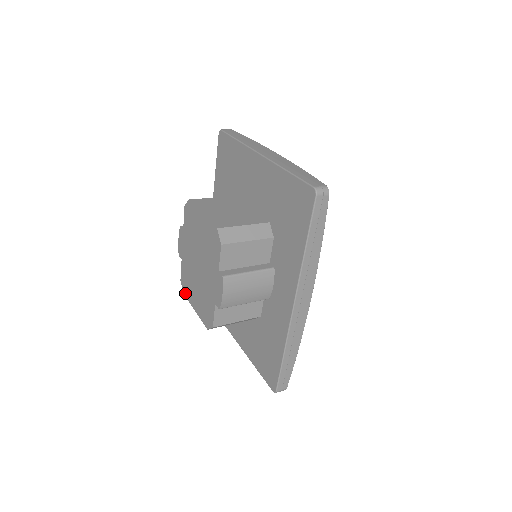
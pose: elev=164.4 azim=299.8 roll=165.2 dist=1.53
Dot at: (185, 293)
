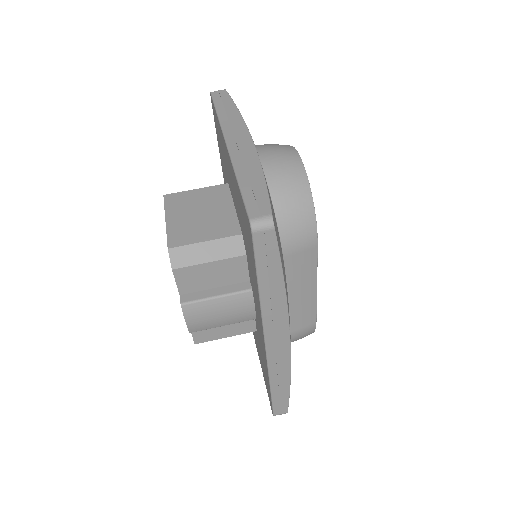
Dot at: occluded
